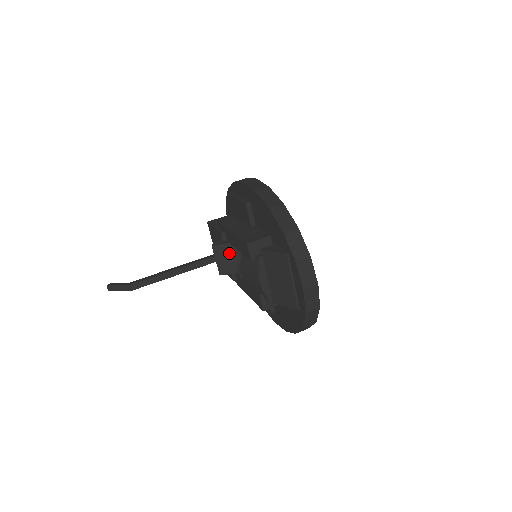
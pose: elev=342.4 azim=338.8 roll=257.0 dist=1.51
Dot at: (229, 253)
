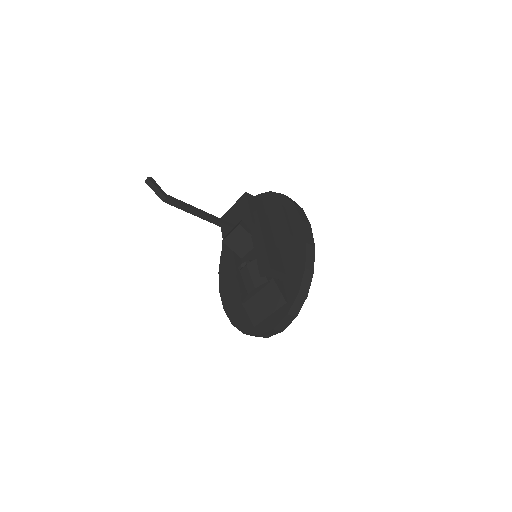
Dot at: (244, 239)
